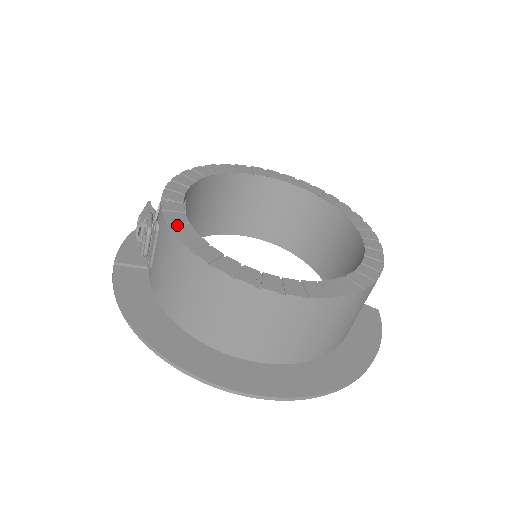
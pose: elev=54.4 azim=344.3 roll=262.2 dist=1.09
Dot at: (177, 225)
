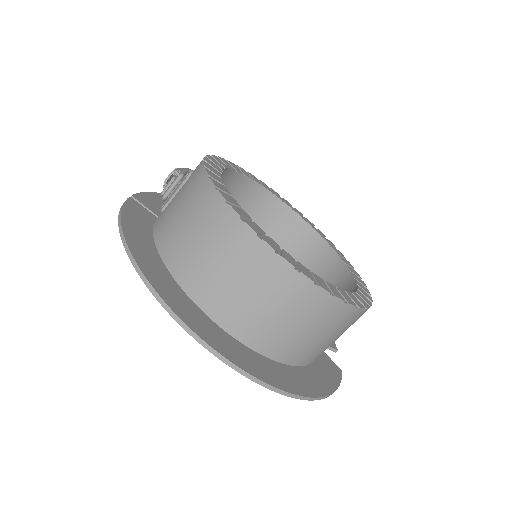
Dot at: (211, 171)
